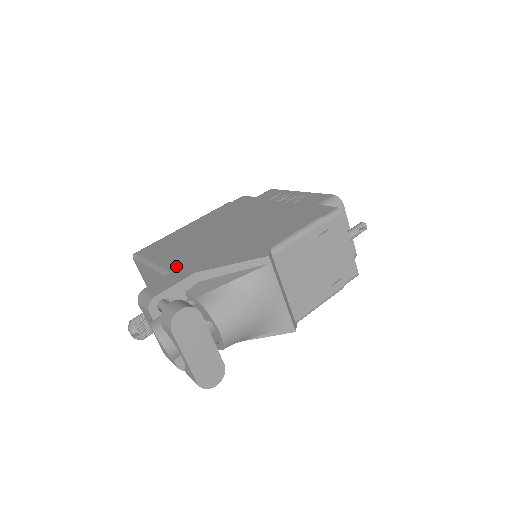
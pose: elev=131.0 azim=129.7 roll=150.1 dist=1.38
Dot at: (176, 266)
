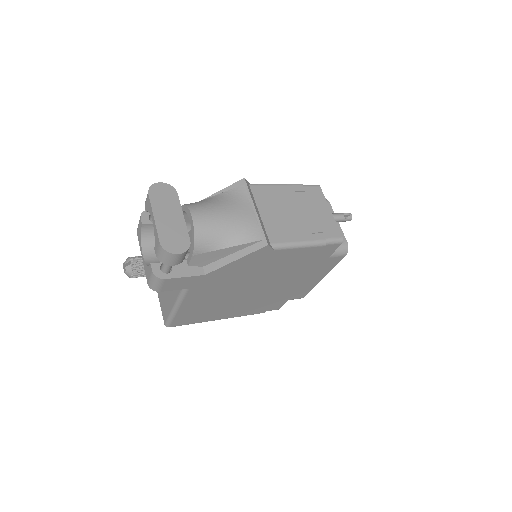
Dot at: occluded
